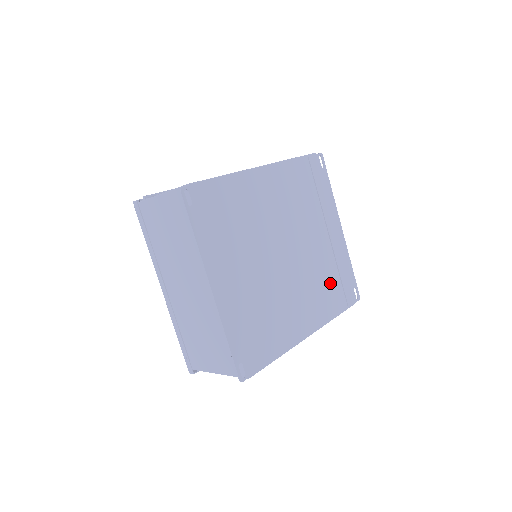
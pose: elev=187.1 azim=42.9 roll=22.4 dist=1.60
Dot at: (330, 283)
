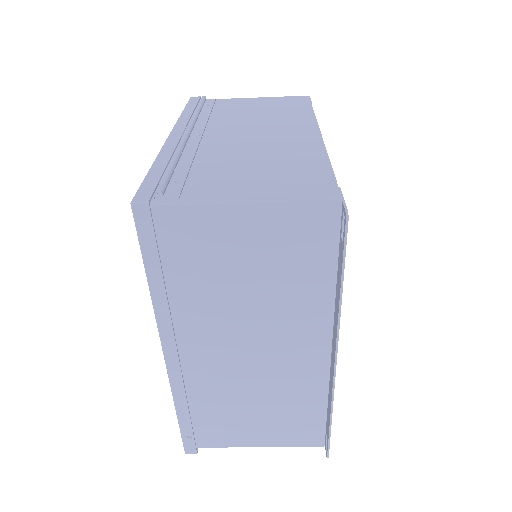
Dot at: occluded
